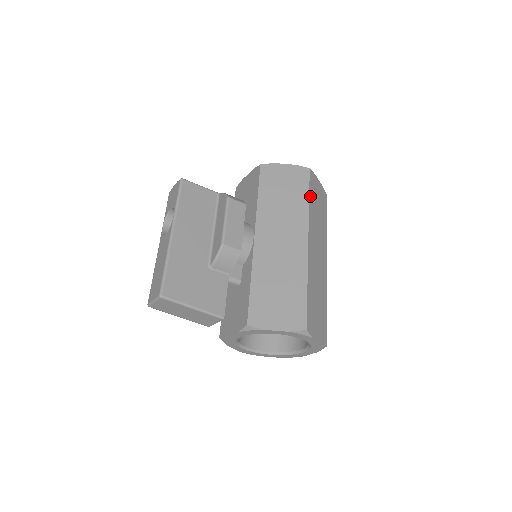
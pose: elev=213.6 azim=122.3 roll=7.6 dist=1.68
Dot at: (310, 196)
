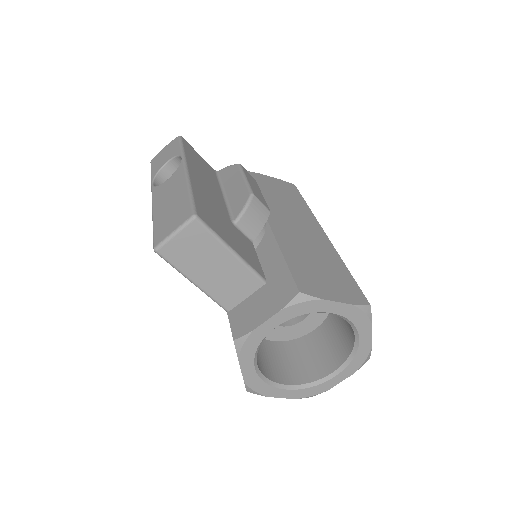
Dot at: occluded
